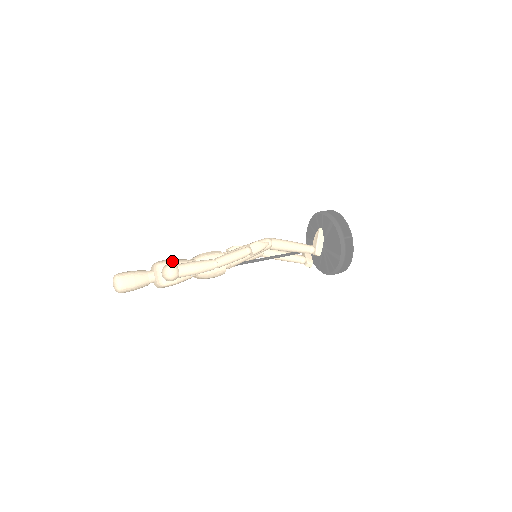
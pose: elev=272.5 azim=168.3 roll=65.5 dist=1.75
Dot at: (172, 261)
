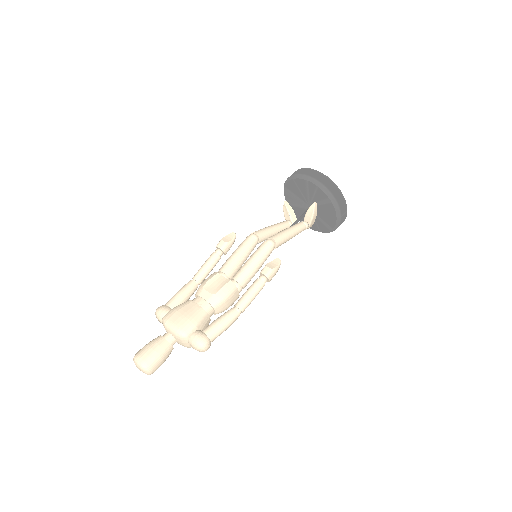
Dot at: (195, 325)
